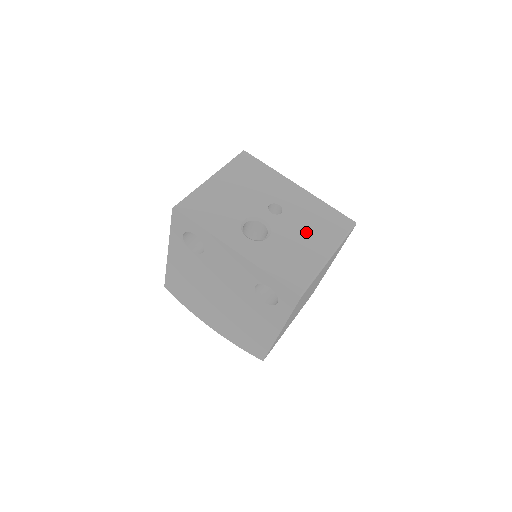
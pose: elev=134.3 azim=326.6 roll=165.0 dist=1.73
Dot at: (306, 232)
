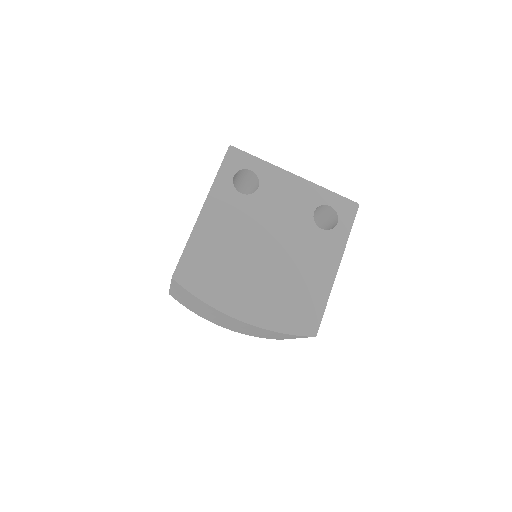
Dot at: occluded
